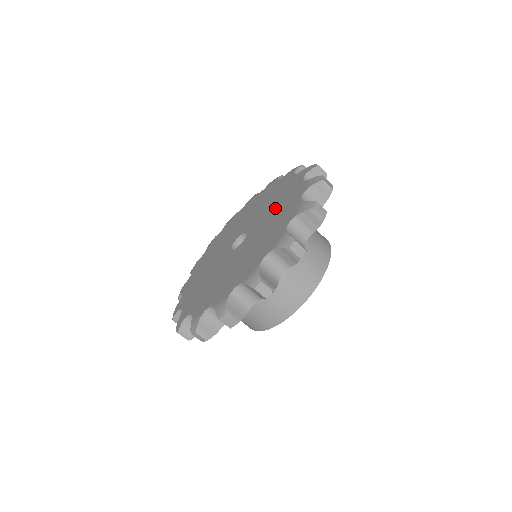
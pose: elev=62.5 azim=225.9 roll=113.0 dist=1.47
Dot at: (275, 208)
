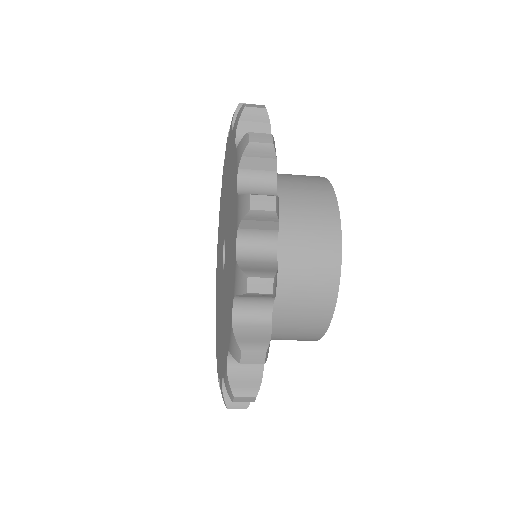
Dot at: occluded
